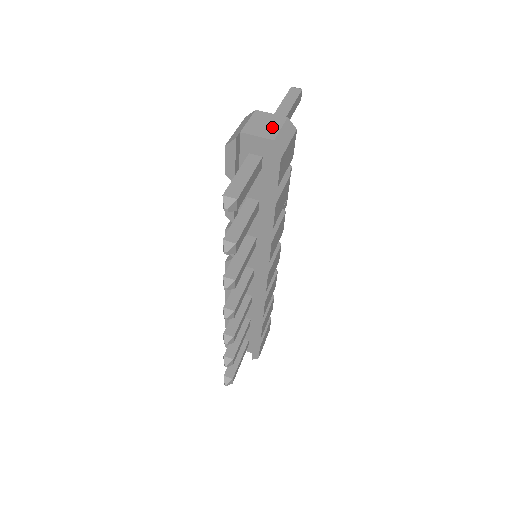
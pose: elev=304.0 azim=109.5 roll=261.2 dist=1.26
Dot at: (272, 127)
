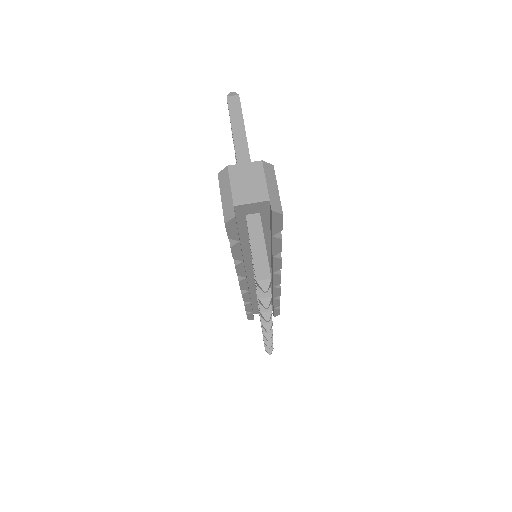
Dot at: (257, 183)
